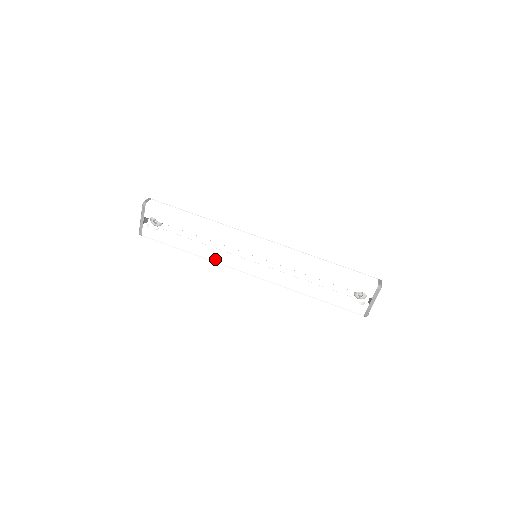
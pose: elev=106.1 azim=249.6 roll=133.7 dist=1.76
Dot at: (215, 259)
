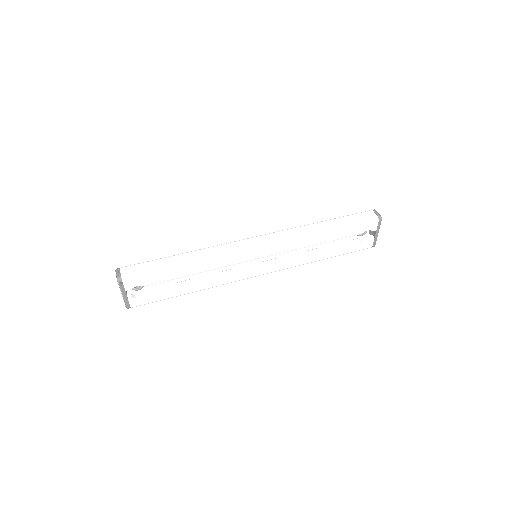
Dot at: (220, 283)
